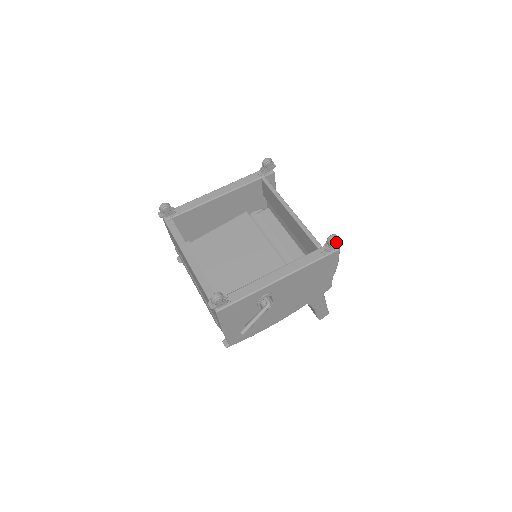
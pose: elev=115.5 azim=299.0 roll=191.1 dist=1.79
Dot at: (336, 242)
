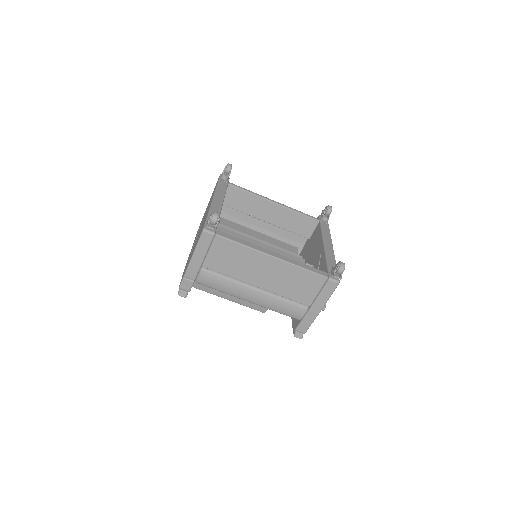
Dot at: (331, 211)
